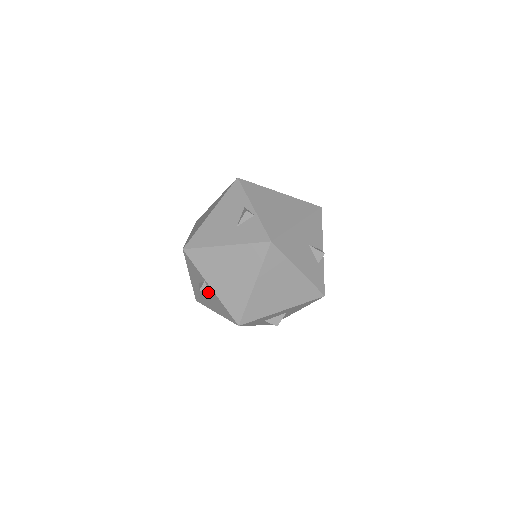
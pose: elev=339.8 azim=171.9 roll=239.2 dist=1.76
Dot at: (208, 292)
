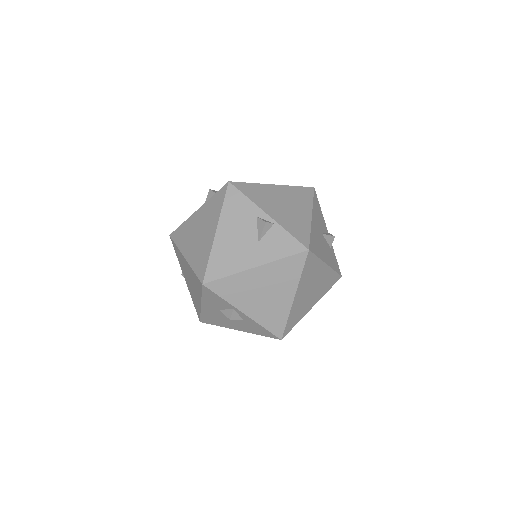
Dot at: (238, 318)
